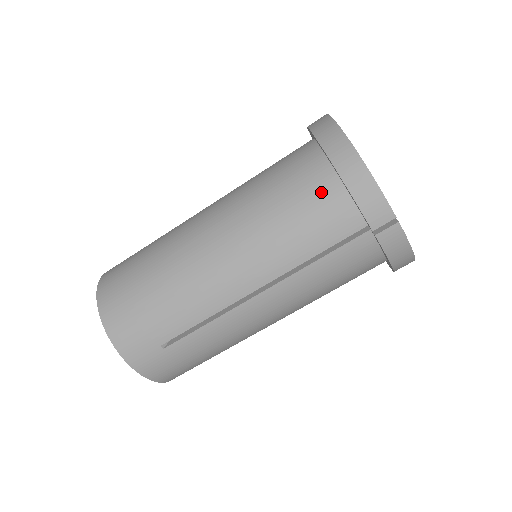
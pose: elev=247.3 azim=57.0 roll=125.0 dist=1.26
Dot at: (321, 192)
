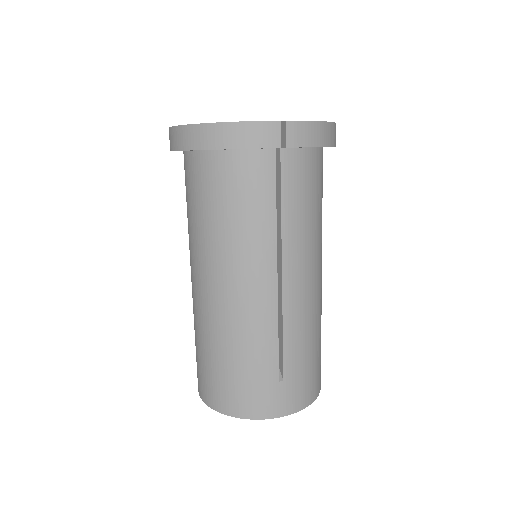
Dot at: (224, 172)
